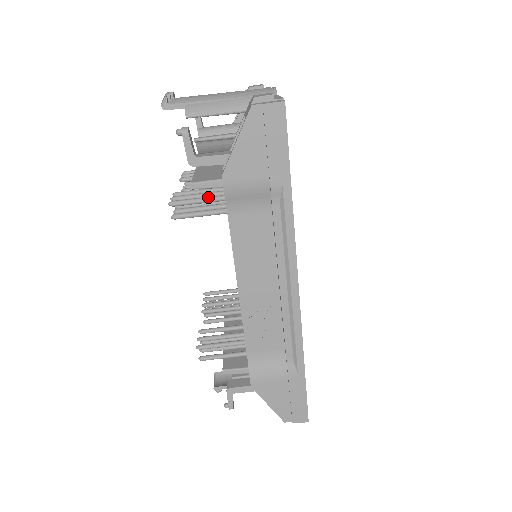
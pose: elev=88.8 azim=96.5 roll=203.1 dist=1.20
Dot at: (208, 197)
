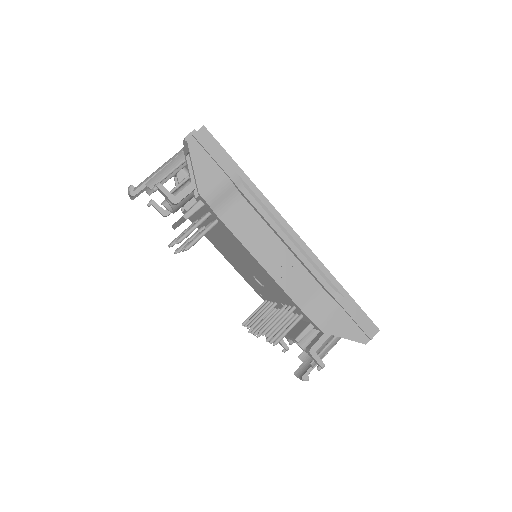
Dot at: (199, 220)
